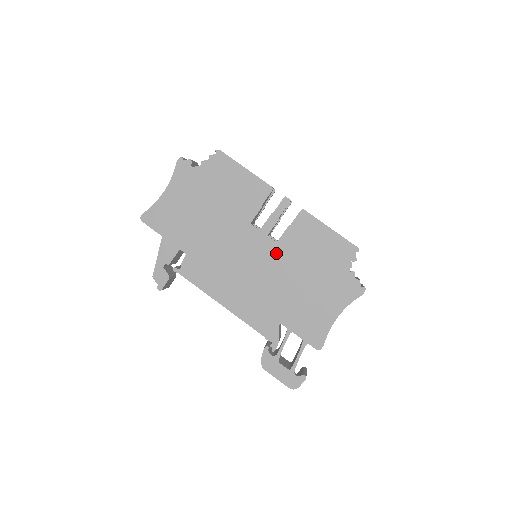
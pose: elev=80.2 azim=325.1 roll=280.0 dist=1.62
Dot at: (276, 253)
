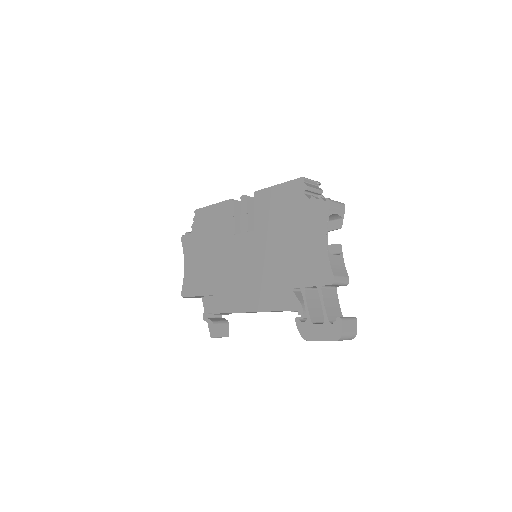
Dot at: (258, 238)
